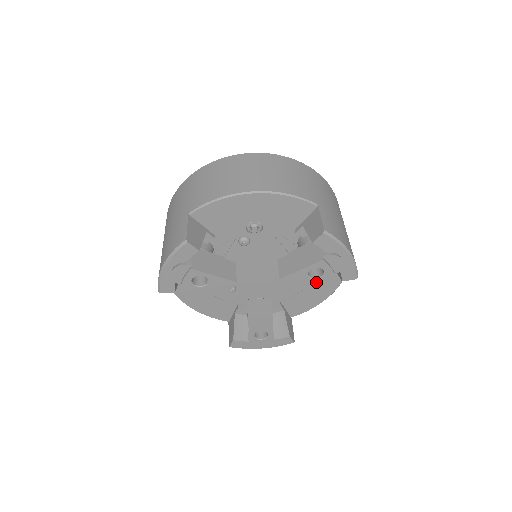
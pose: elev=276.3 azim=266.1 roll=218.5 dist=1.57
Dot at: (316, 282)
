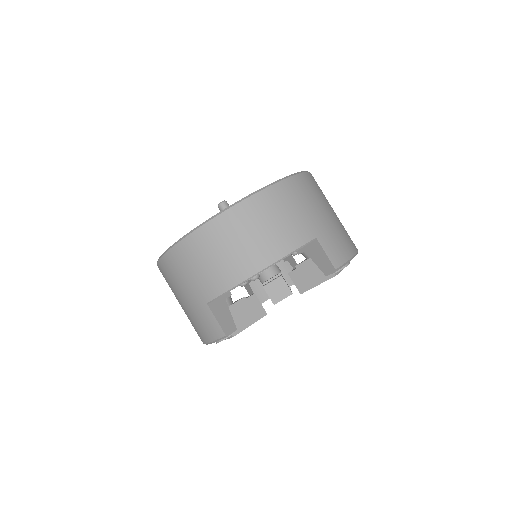
Dot at: occluded
